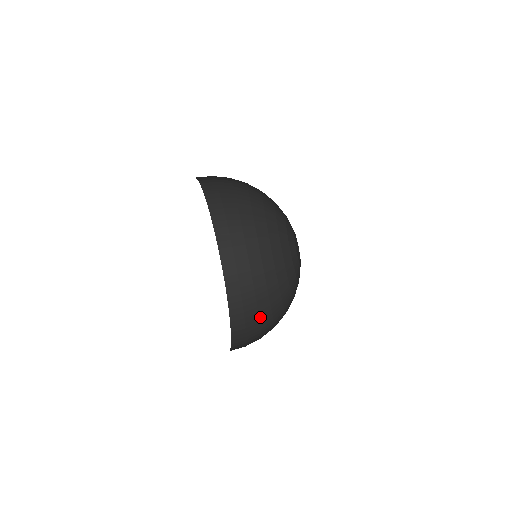
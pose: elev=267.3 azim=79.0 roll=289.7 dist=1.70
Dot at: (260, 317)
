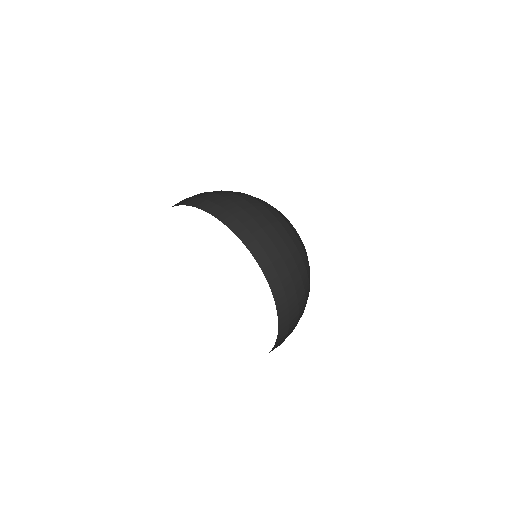
Dot at: (299, 308)
